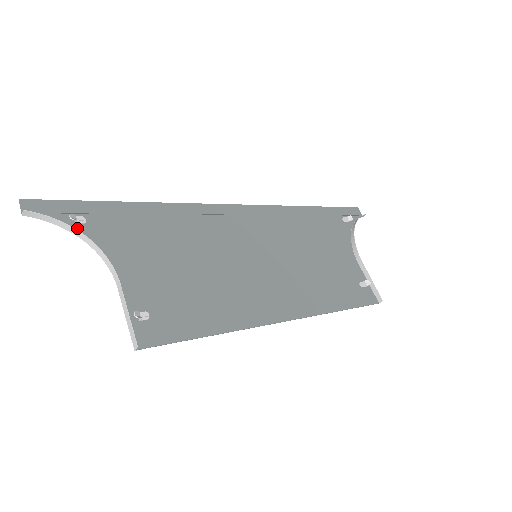
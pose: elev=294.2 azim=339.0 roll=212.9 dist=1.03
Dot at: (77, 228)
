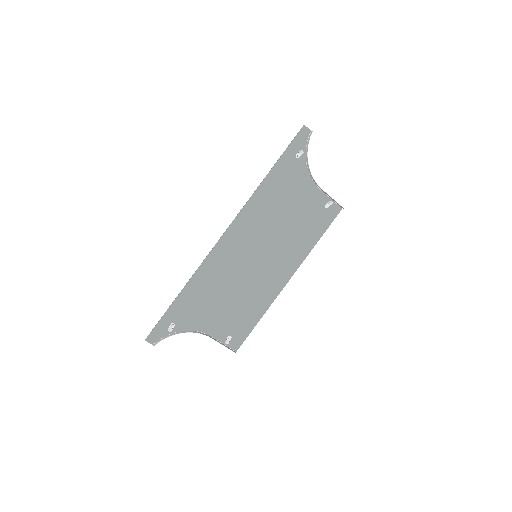
Dot at: (175, 330)
